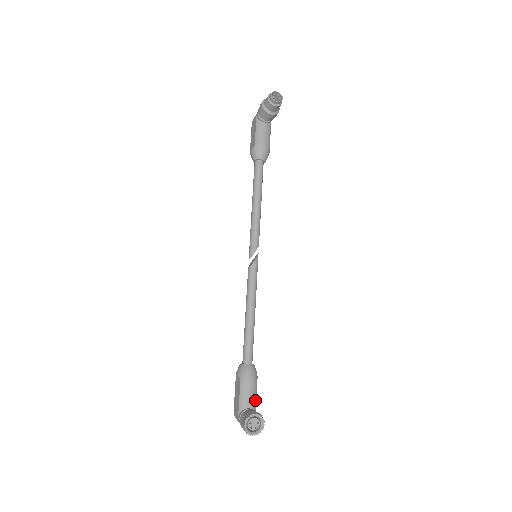
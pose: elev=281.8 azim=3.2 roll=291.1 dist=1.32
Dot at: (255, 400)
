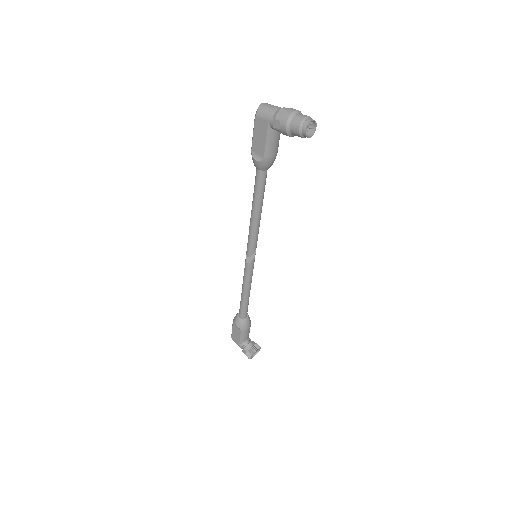
Dot at: occluded
